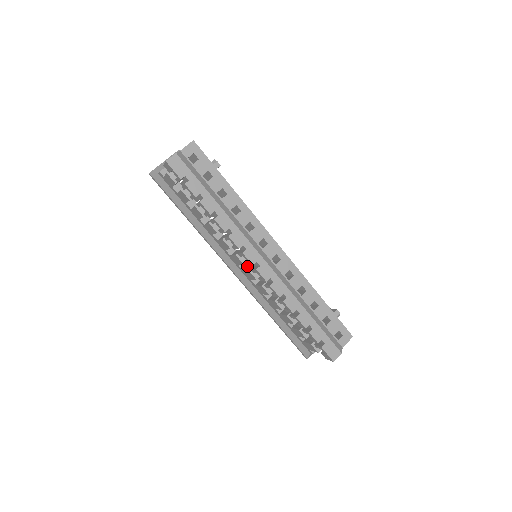
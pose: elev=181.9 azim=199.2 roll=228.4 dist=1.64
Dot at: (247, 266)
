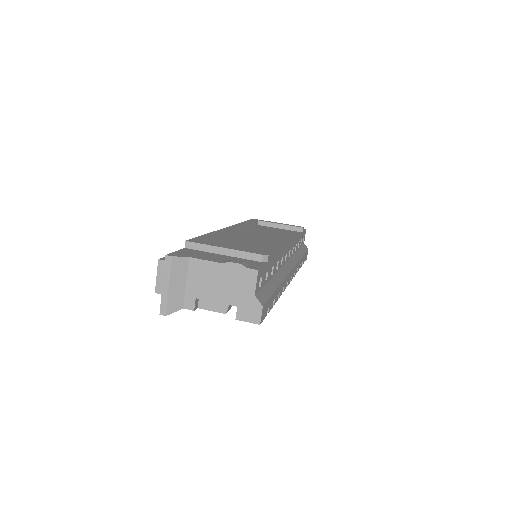
Dot at: occluded
